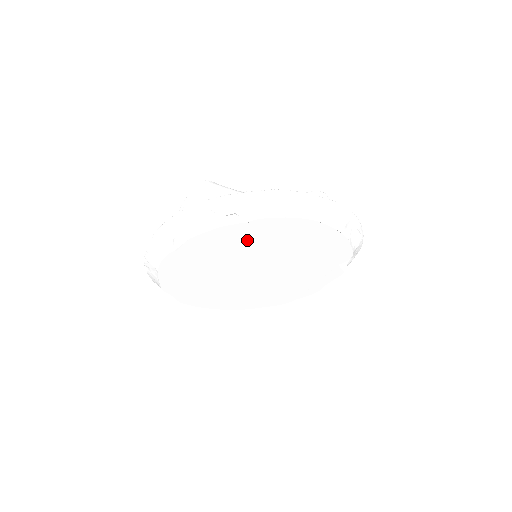
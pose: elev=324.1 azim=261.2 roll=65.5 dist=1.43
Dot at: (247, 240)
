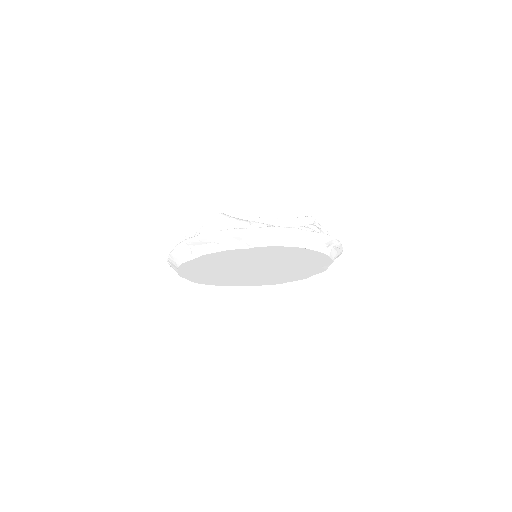
Dot at: (248, 256)
